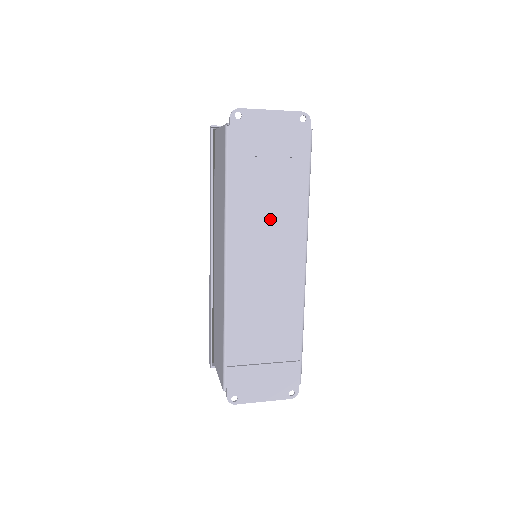
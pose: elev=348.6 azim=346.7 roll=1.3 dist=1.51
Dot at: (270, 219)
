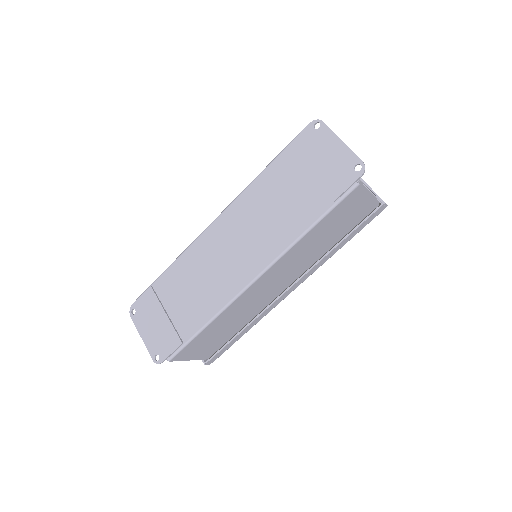
Dot at: (267, 219)
